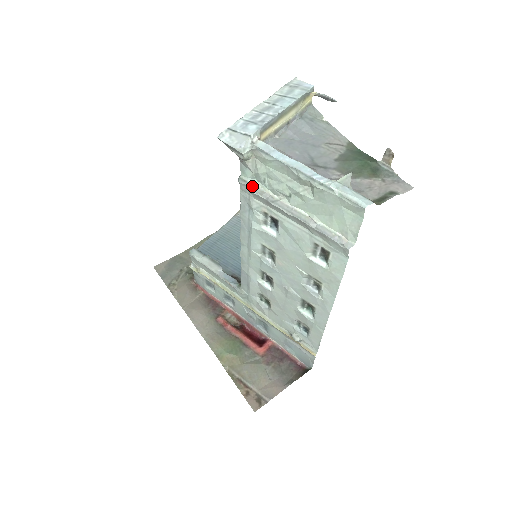
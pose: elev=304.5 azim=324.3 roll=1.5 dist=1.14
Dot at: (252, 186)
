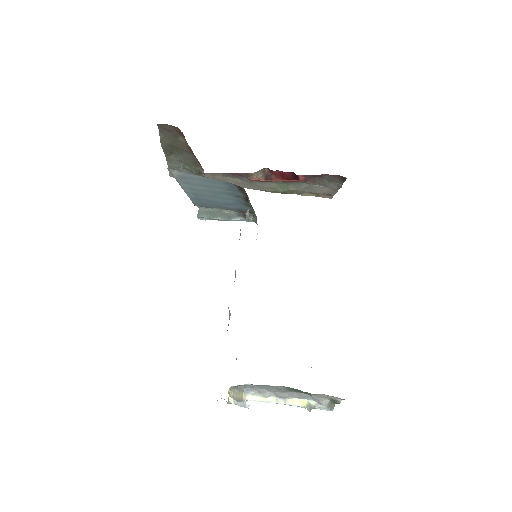
Dot at: occluded
